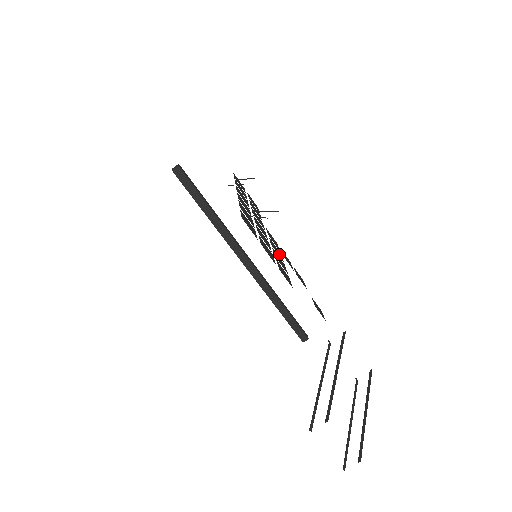
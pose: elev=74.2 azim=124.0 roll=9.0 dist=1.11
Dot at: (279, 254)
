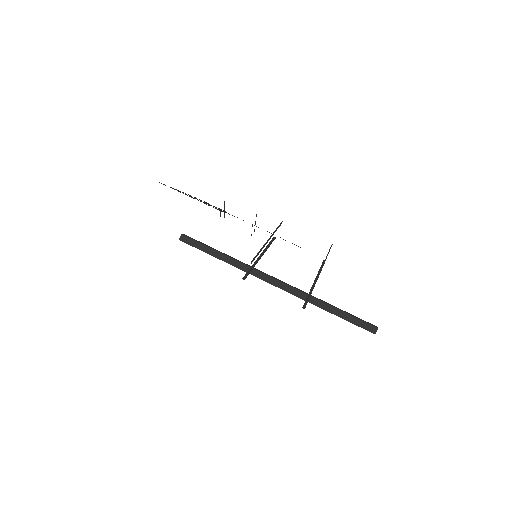
Dot at: occluded
